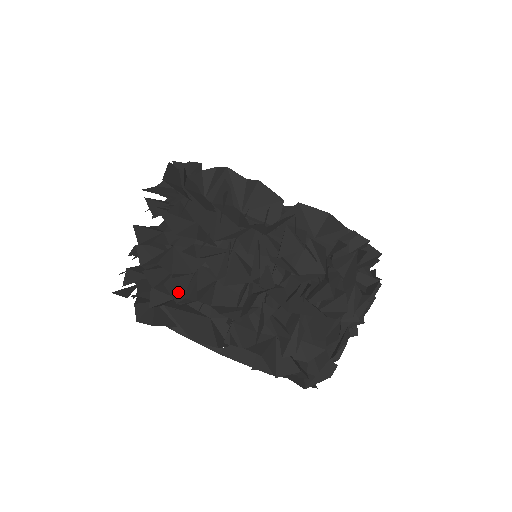
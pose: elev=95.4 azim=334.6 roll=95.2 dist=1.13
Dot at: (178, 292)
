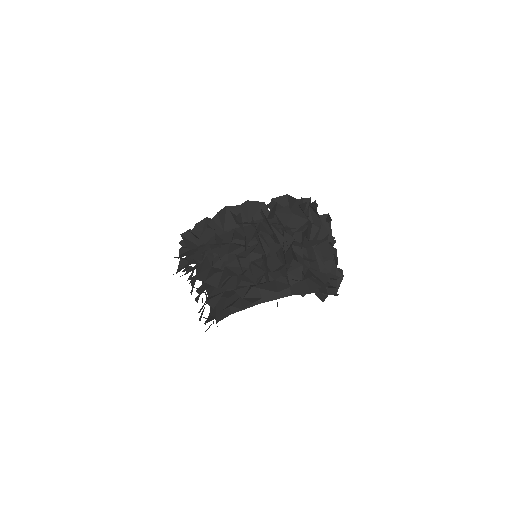
Dot at: (251, 280)
